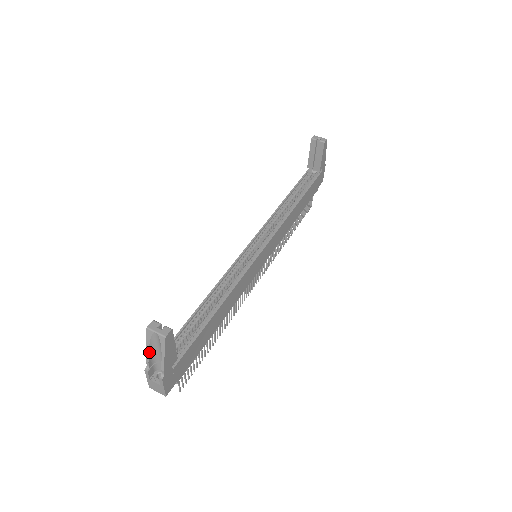
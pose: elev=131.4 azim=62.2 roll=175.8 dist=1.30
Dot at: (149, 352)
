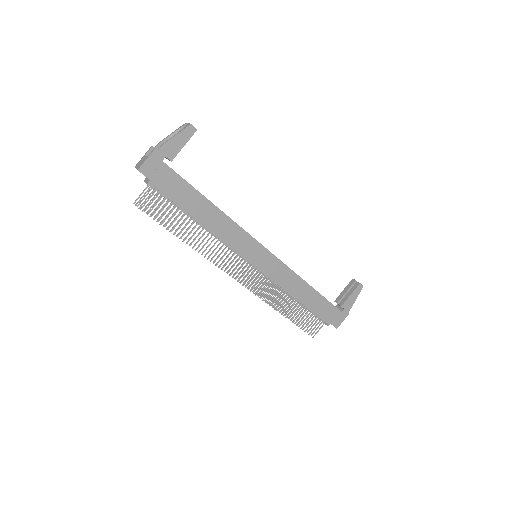
Dot at: (168, 137)
